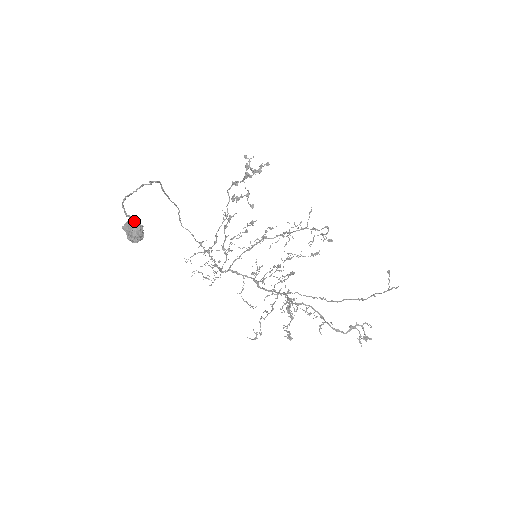
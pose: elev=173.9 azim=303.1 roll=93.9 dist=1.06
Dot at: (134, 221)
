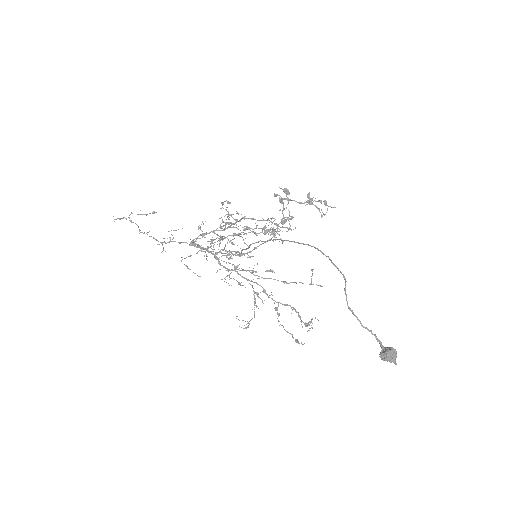
Dot at: (393, 348)
